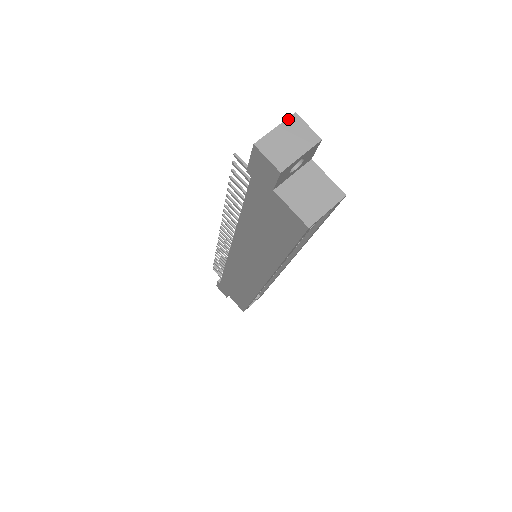
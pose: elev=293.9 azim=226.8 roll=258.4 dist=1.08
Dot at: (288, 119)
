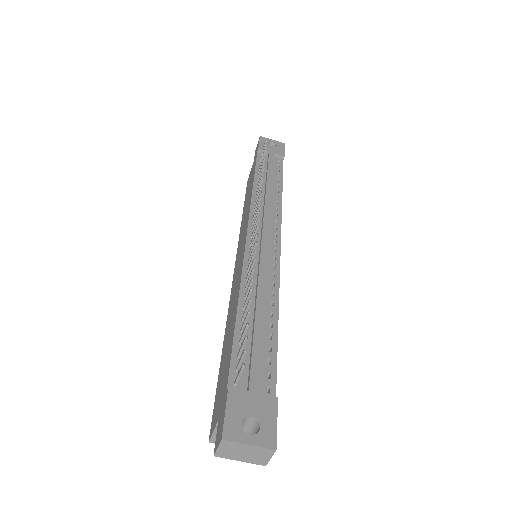
Dot at: (265, 449)
